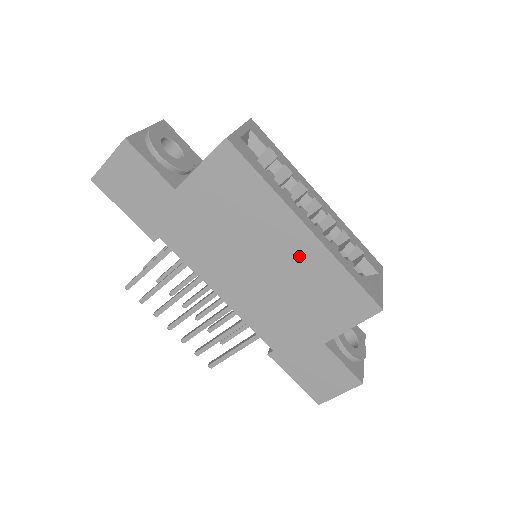
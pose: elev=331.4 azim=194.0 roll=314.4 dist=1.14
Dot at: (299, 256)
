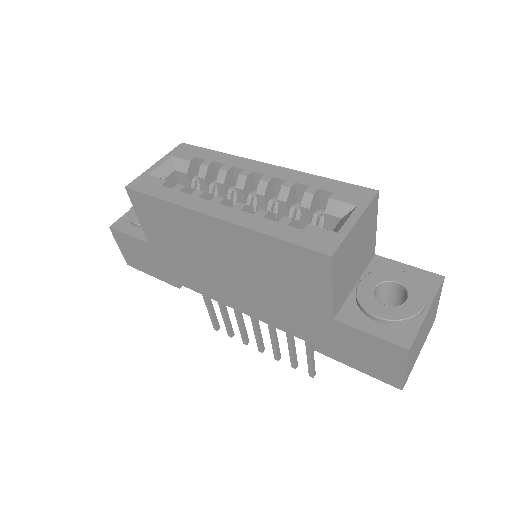
Dot at: (234, 245)
